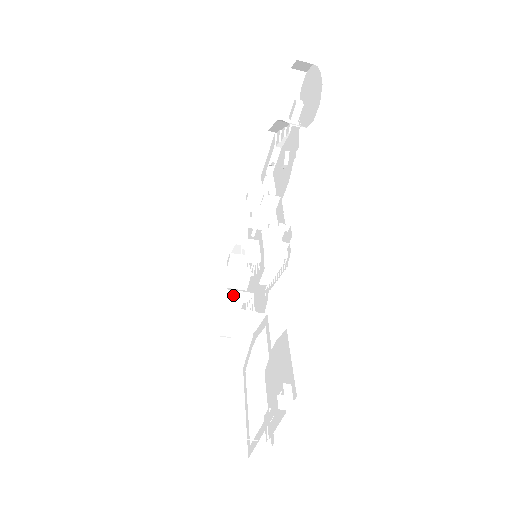
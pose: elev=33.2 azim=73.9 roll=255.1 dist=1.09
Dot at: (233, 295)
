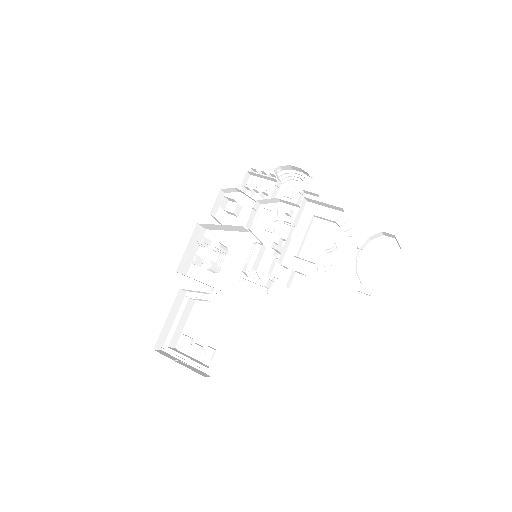
Dot at: (219, 250)
